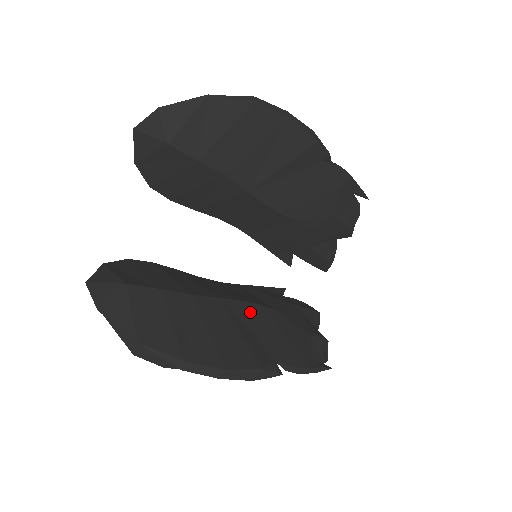
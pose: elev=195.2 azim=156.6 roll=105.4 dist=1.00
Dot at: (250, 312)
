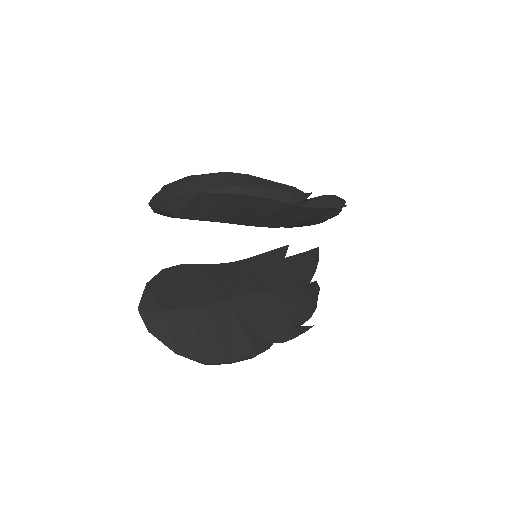
Dot at: (252, 304)
